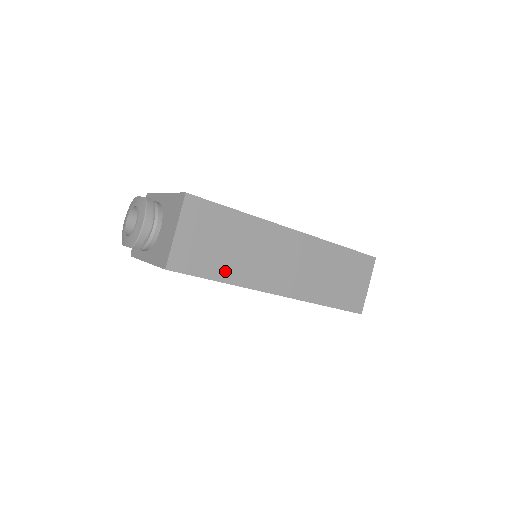
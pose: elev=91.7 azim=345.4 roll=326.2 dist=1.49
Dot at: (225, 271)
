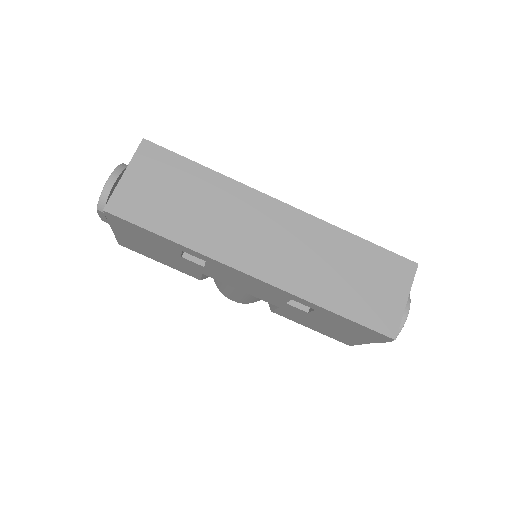
Dot at: (179, 229)
